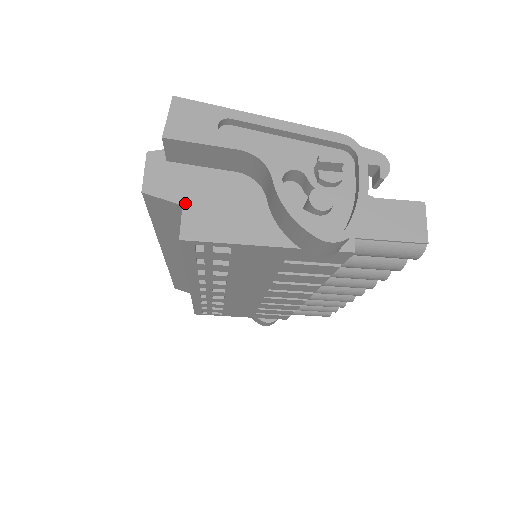
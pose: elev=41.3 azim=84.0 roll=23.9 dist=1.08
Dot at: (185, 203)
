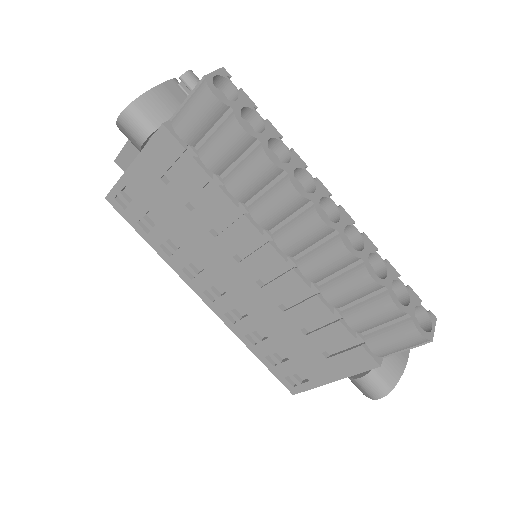
Dot at: occluded
